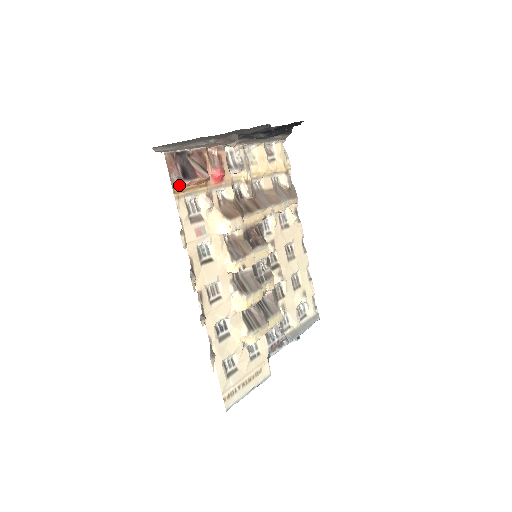
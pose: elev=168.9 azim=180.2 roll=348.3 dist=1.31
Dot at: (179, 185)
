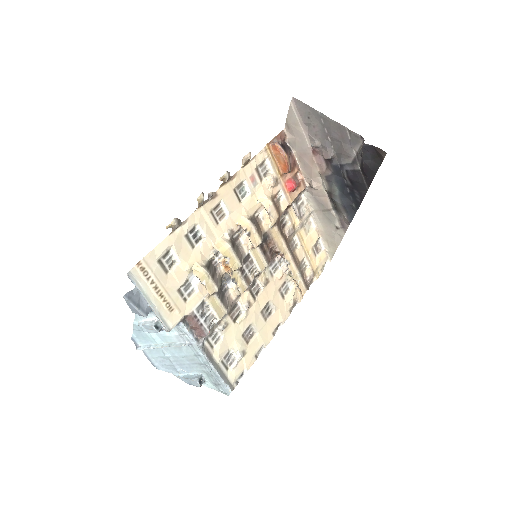
Dot at: (275, 143)
